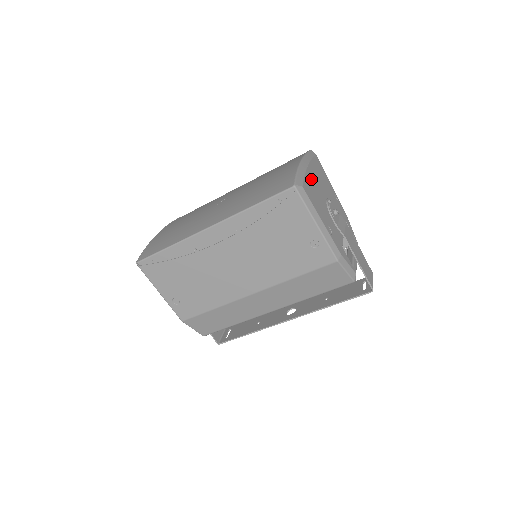
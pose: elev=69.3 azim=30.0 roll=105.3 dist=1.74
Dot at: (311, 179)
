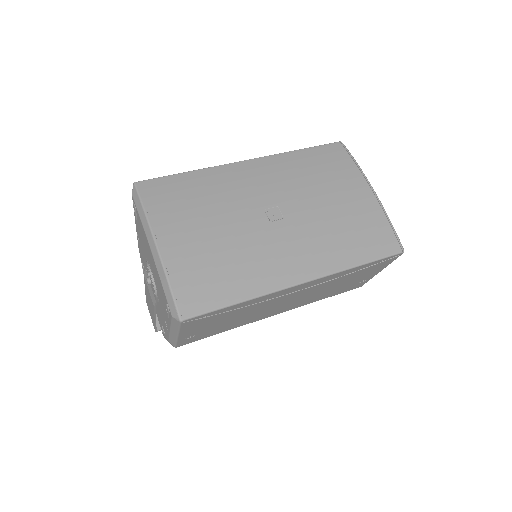
Dot at: occluded
